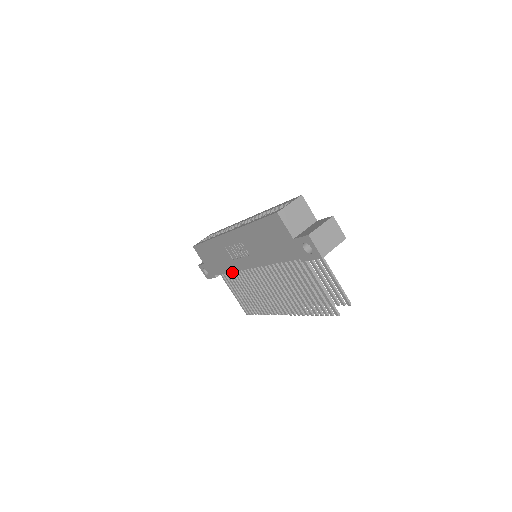
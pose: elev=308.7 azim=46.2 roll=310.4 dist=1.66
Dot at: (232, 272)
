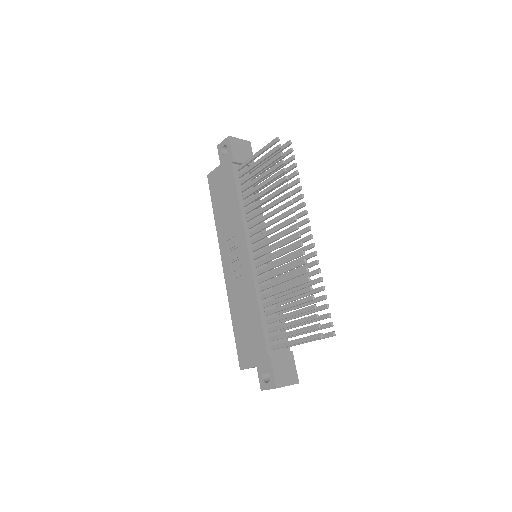
Dot at: (266, 311)
